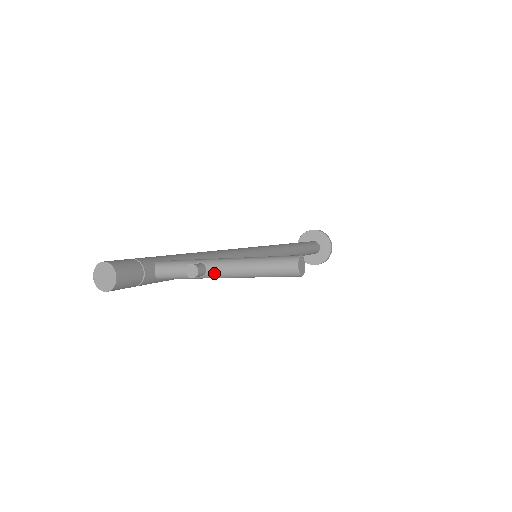
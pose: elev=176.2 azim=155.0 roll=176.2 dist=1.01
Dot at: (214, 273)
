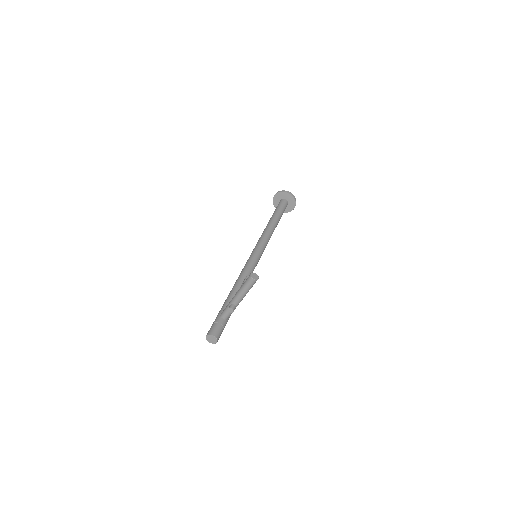
Dot at: (237, 303)
